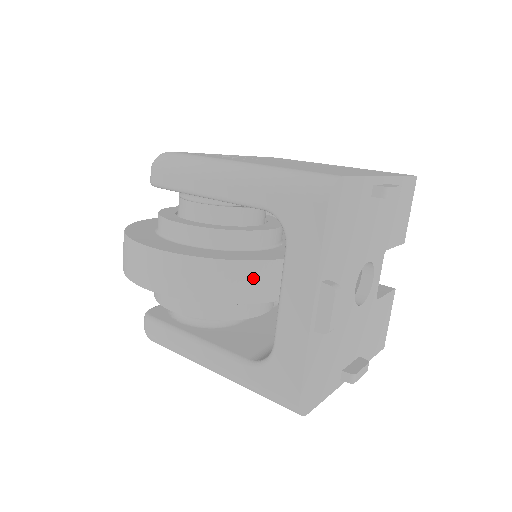
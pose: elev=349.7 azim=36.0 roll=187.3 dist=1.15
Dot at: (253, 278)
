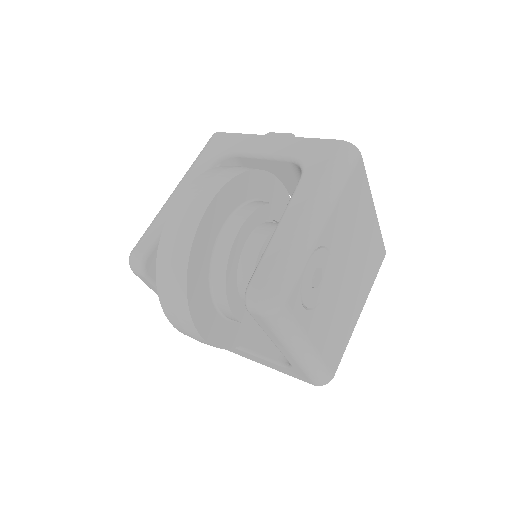
Dot at: occluded
